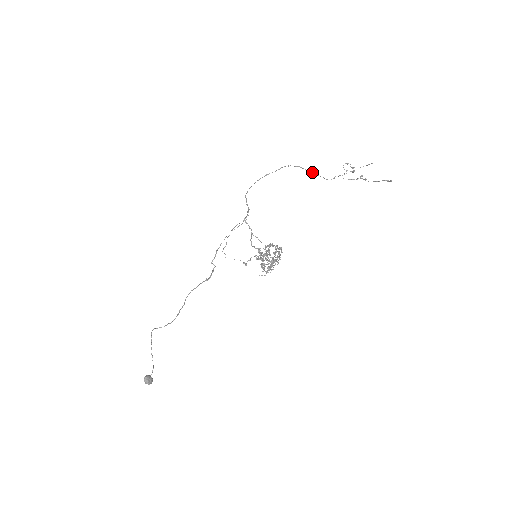
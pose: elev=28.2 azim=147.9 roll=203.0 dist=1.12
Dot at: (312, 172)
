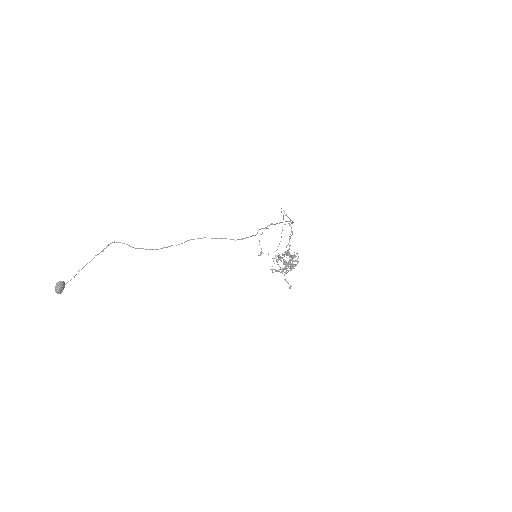
Dot at: occluded
